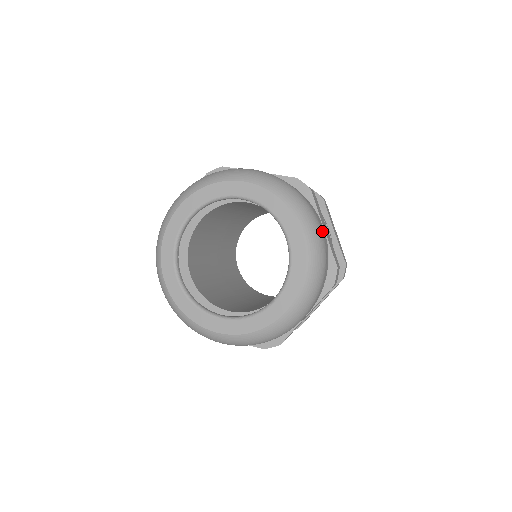
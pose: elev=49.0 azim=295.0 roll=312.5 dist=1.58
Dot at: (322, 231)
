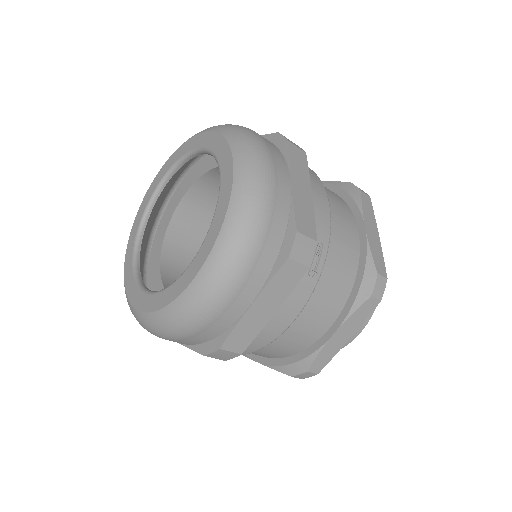
Dot at: occluded
